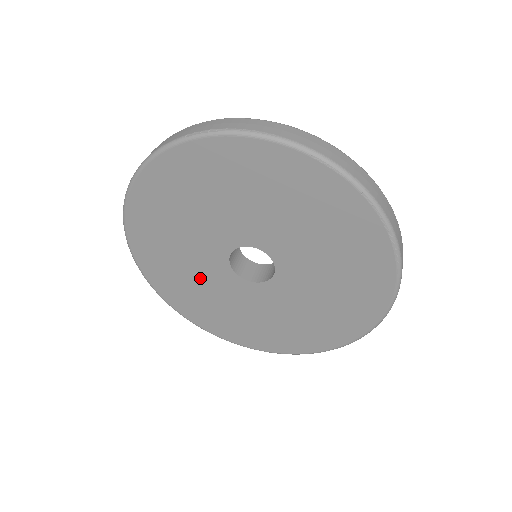
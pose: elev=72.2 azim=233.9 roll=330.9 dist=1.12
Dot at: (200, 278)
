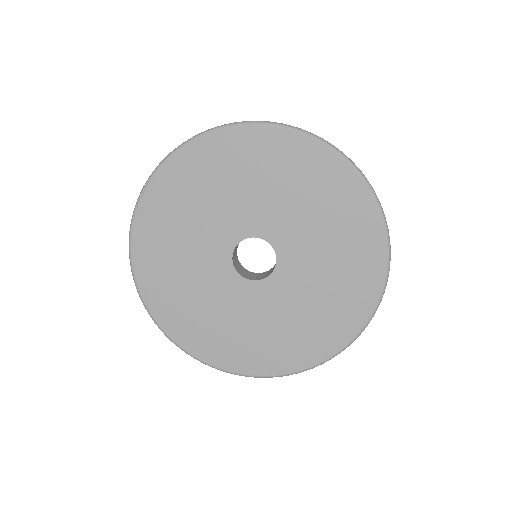
Dot at: (196, 234)
